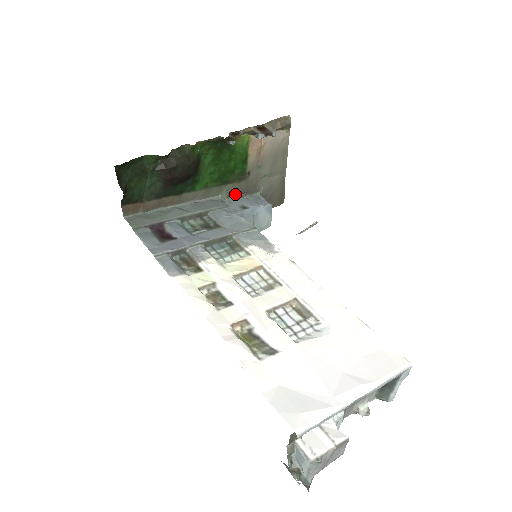
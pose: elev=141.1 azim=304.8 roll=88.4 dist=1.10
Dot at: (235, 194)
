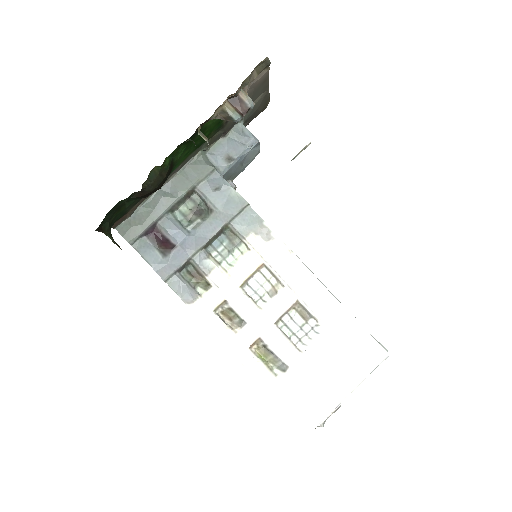
Dot at: (215, 140)
